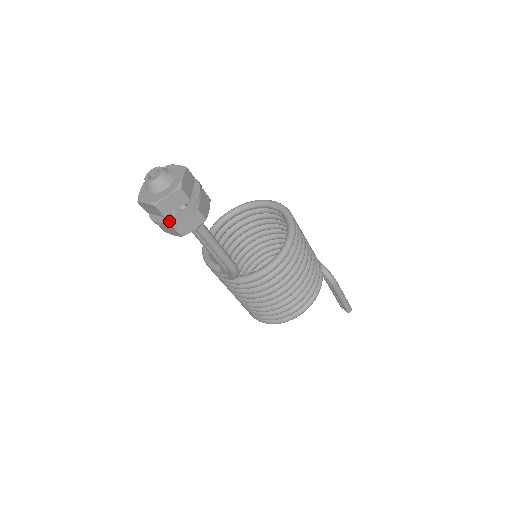
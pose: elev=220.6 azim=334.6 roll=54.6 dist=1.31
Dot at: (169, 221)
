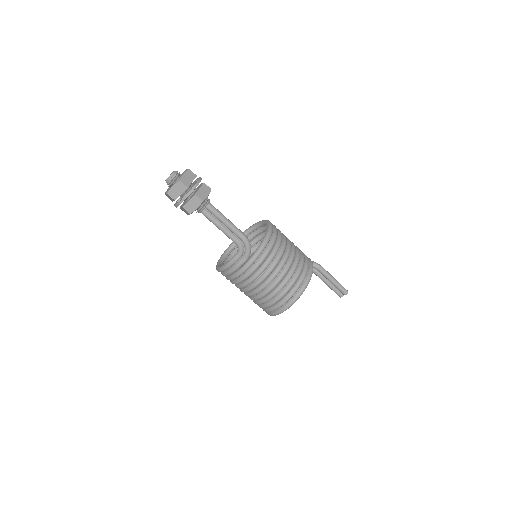
Dot at: (191, 189)
